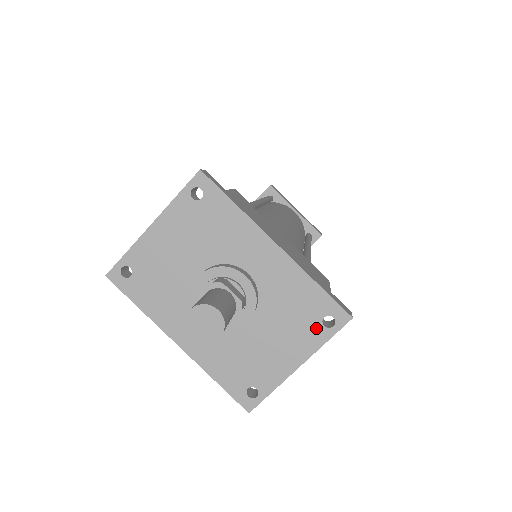
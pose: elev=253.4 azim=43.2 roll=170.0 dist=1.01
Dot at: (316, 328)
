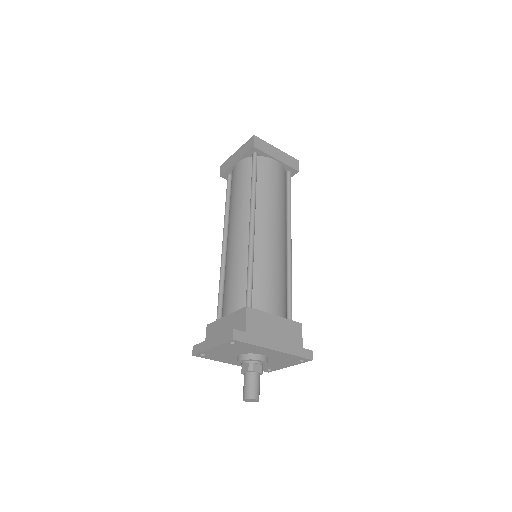
Dot at: (296, 362)
